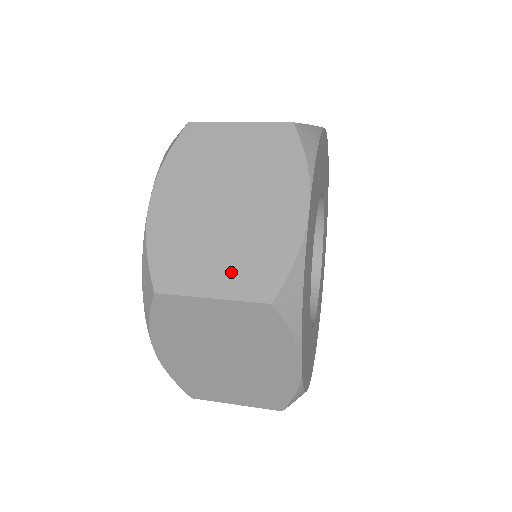
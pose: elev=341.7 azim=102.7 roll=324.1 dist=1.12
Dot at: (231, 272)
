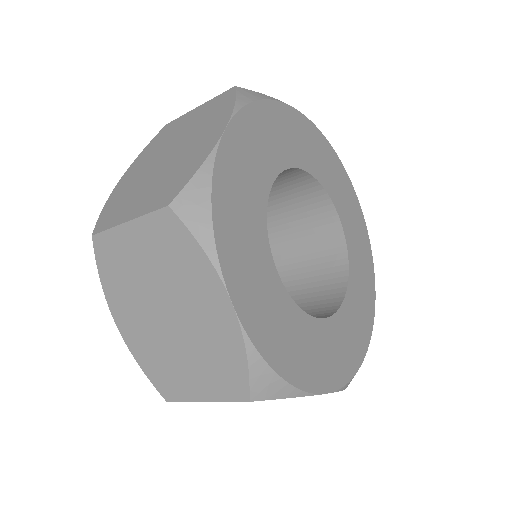
Dot at: occluded
